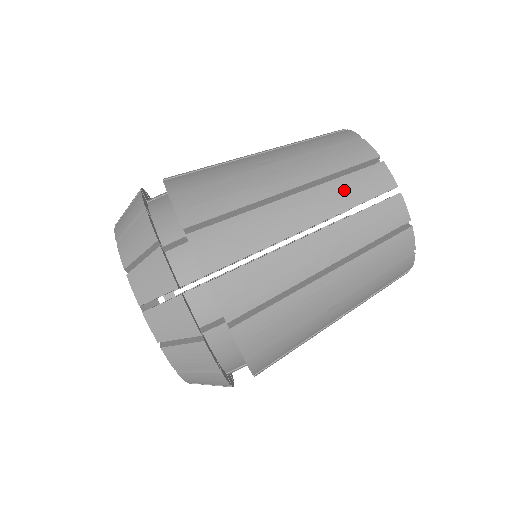
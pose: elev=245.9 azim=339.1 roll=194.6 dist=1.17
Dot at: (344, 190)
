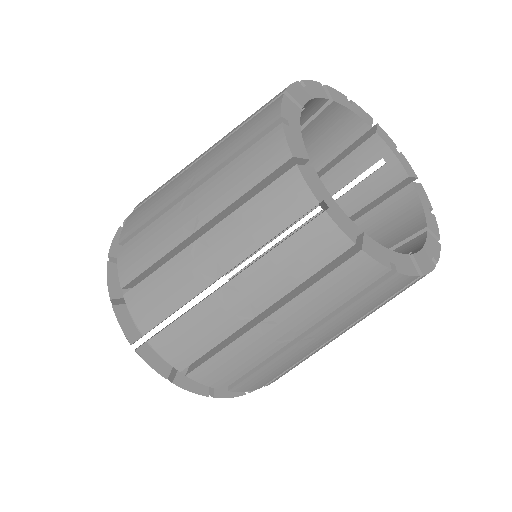
Dot at: (281, 268)
